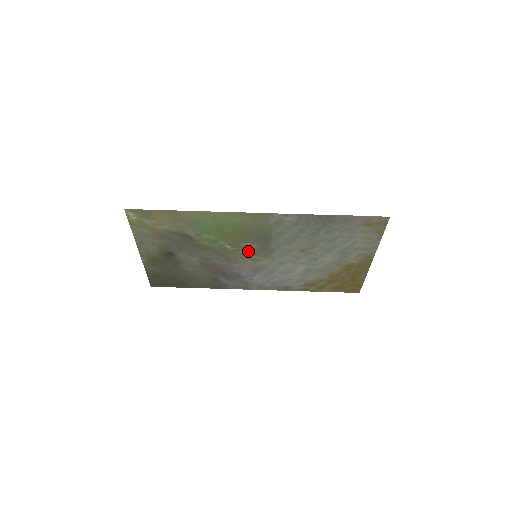
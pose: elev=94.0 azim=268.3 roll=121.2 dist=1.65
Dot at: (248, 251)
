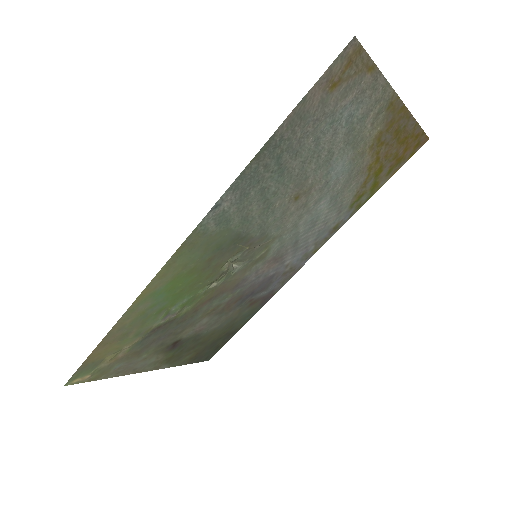
Dot at: (241, 263)
